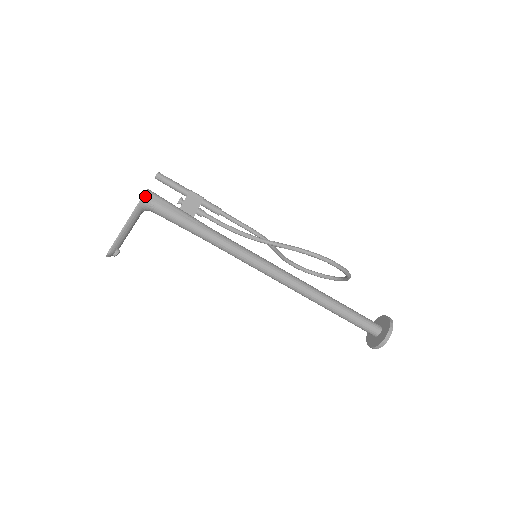
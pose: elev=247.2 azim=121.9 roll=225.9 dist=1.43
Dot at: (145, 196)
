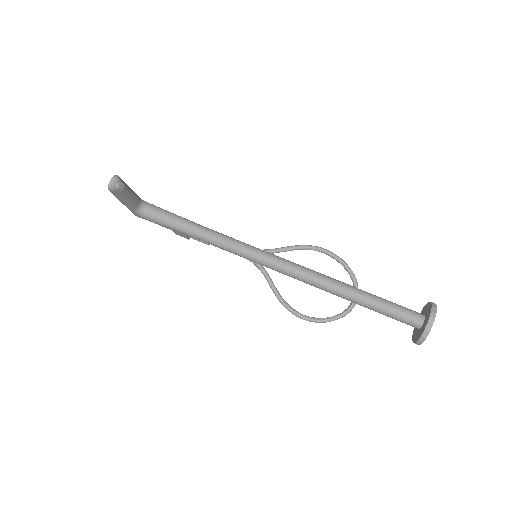
Dot at: occluded
